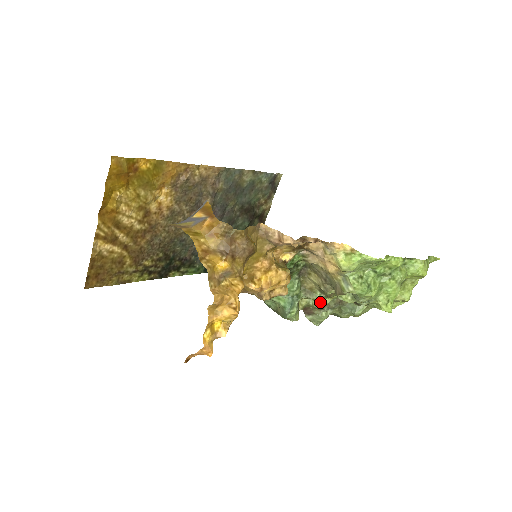
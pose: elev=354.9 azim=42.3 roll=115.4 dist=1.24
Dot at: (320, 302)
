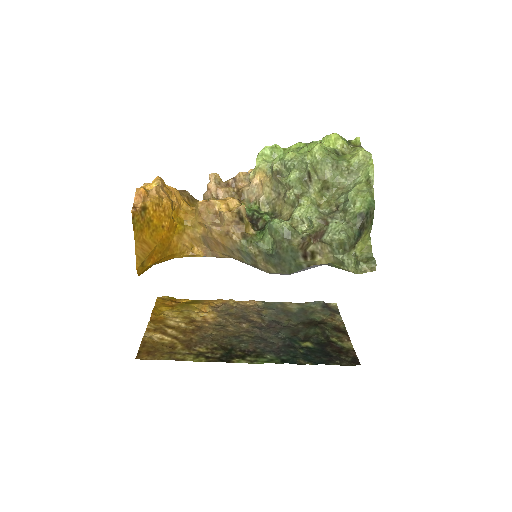
Dot at: (305, 212)
